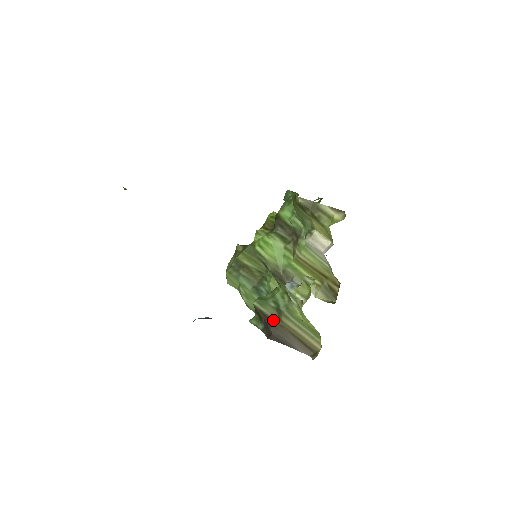
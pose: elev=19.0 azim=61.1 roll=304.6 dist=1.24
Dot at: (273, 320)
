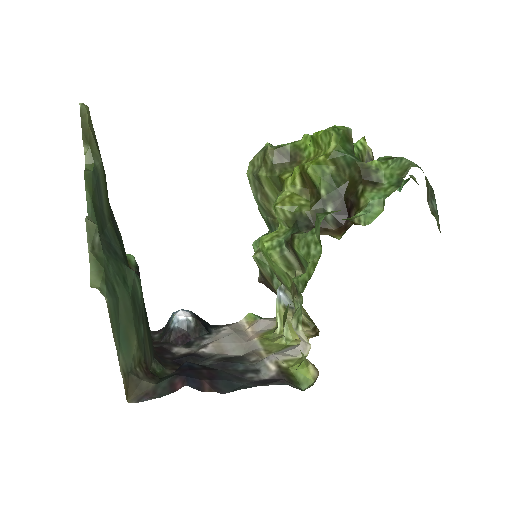
Dot at: (266, 279)
